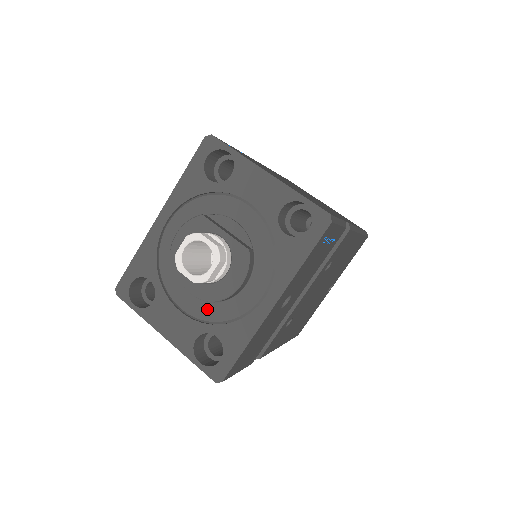
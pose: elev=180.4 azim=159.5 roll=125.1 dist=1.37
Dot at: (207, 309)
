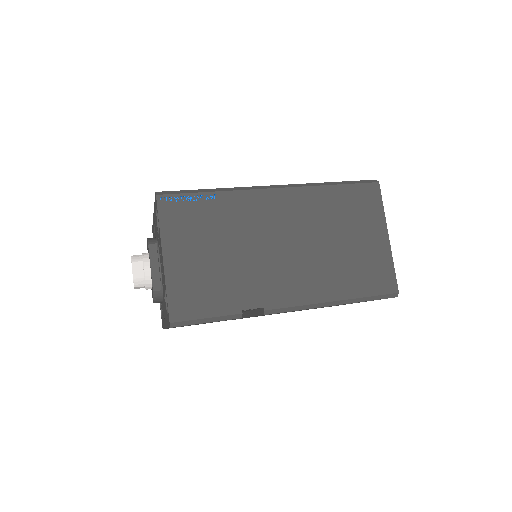
Dot at: occluded
